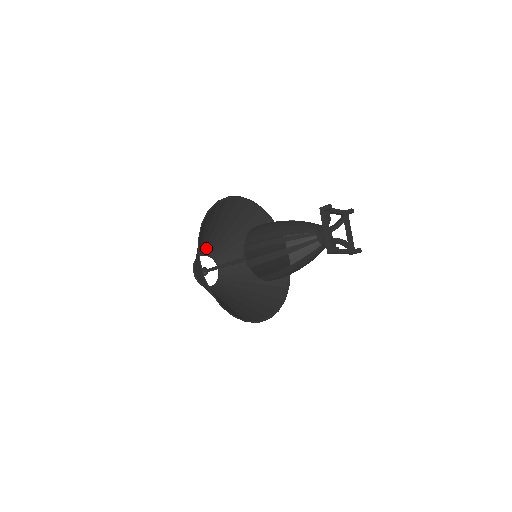
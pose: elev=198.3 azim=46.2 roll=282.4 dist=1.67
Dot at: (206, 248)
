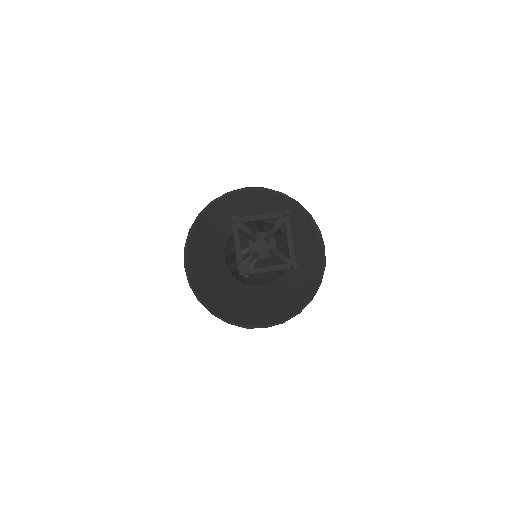
Dot at: occluded
